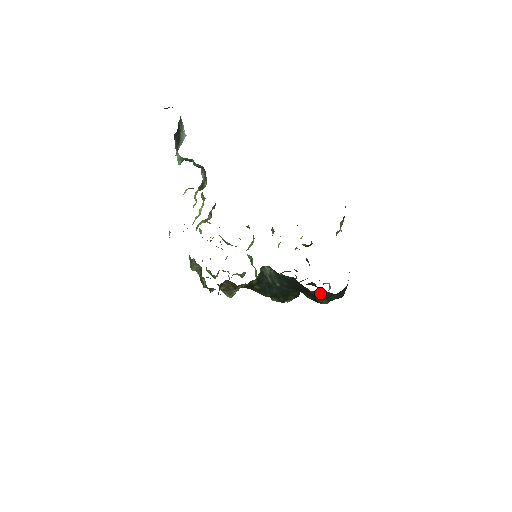
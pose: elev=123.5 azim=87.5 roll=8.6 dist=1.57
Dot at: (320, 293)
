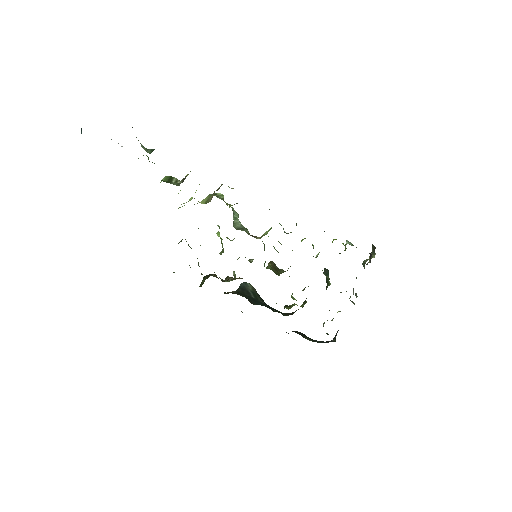
Dot at: (302, 333)
